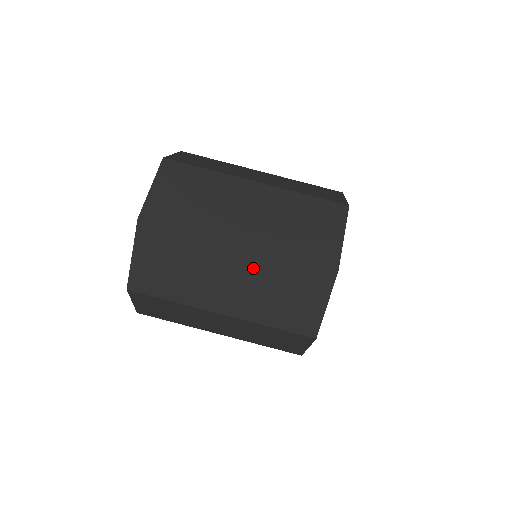
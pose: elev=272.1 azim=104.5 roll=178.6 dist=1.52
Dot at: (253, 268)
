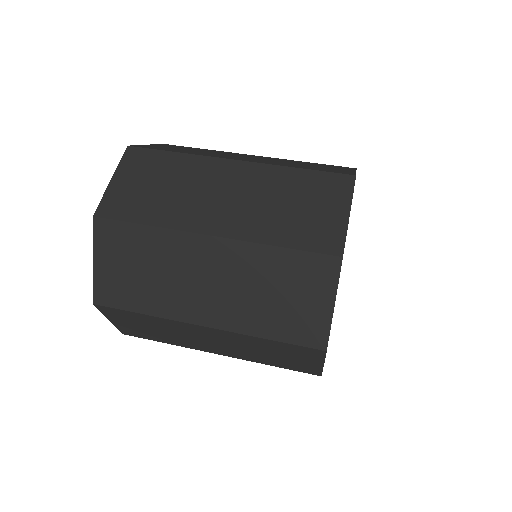
Dot at: (272, 159)
